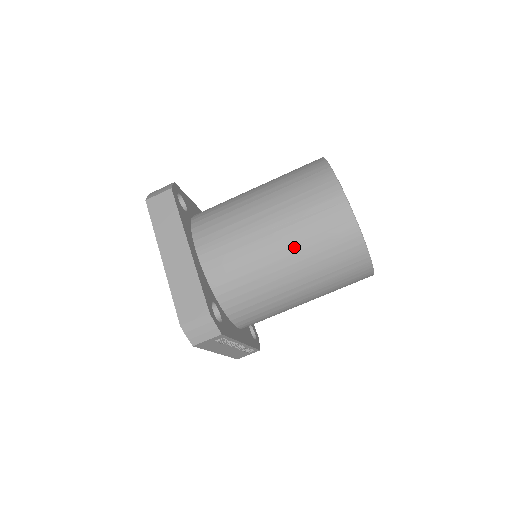
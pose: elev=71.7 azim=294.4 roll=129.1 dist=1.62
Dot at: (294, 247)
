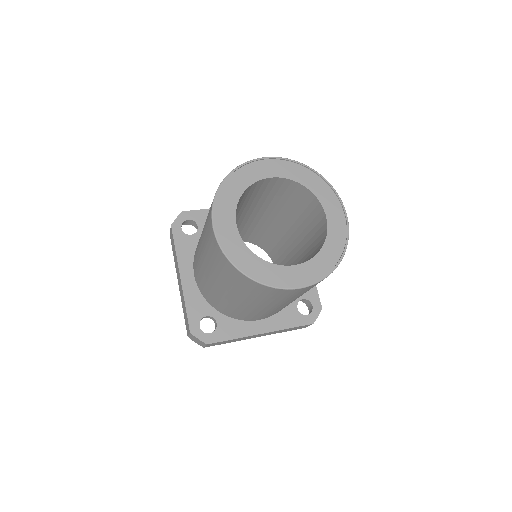
Dot at: occluded
